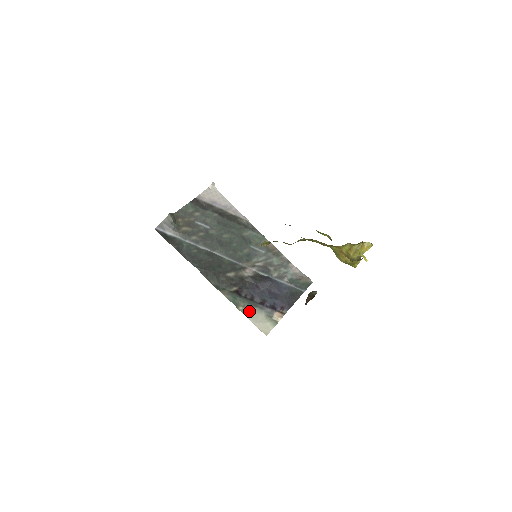
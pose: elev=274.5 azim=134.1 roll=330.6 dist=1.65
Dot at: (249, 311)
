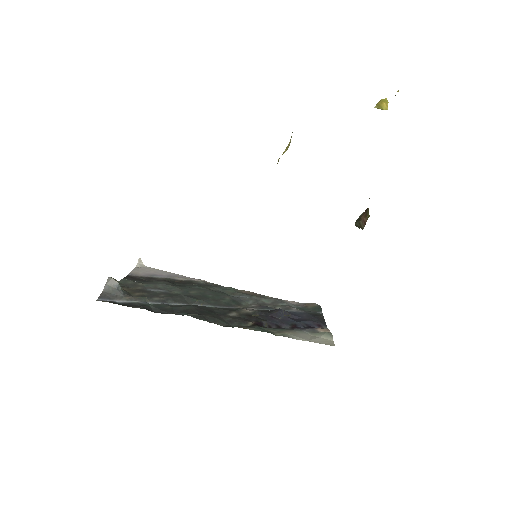
Dot at: (290, 334)
